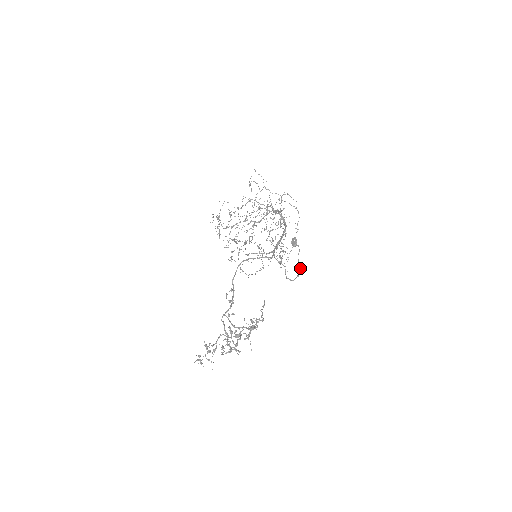
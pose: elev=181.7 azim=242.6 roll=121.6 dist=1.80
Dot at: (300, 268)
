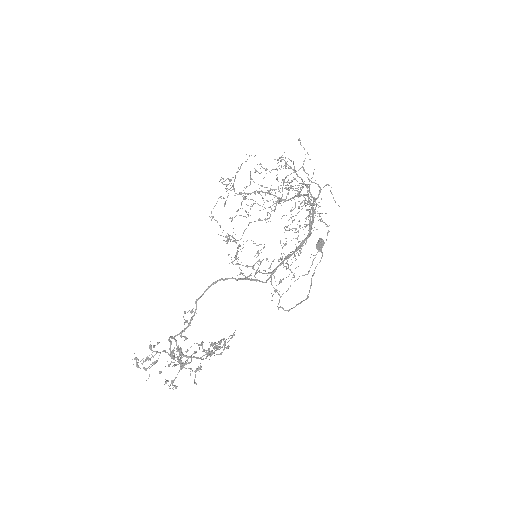
Dot at: (310, 286)
